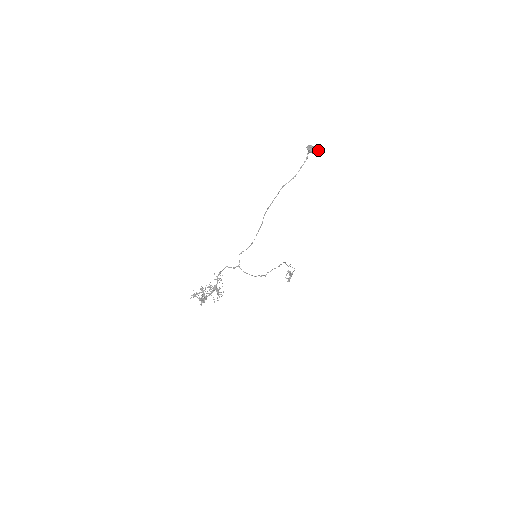
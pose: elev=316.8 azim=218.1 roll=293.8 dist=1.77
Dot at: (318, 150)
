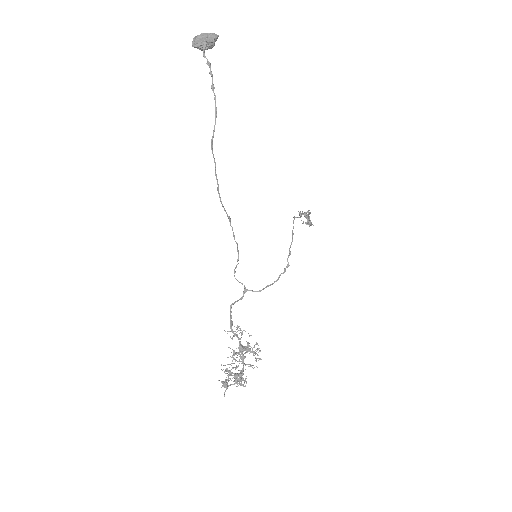
Dot at: (214, 34)
